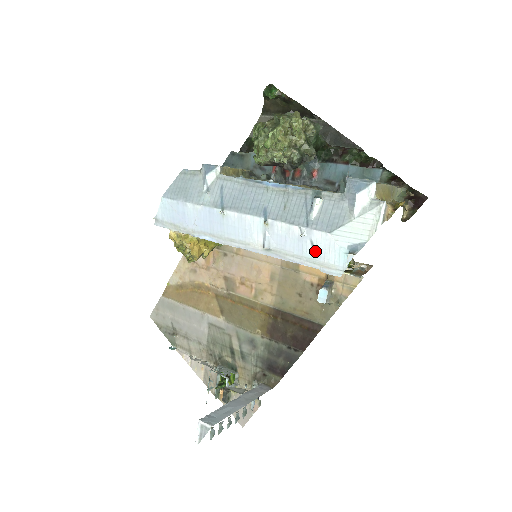
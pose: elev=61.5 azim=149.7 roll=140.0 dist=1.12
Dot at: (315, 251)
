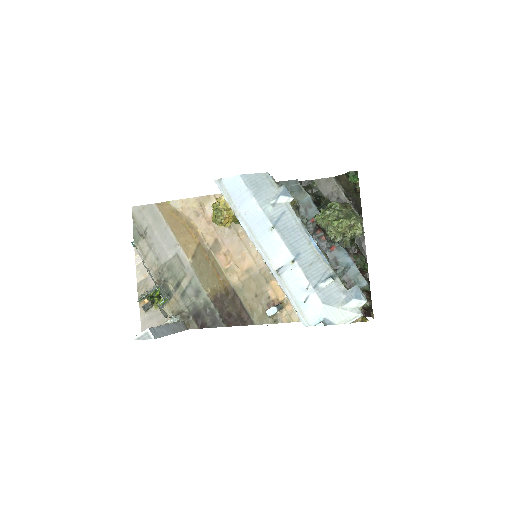
Dot at: (305, 303)
